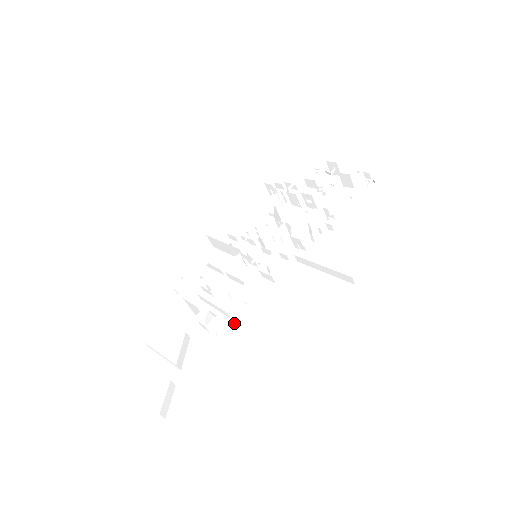
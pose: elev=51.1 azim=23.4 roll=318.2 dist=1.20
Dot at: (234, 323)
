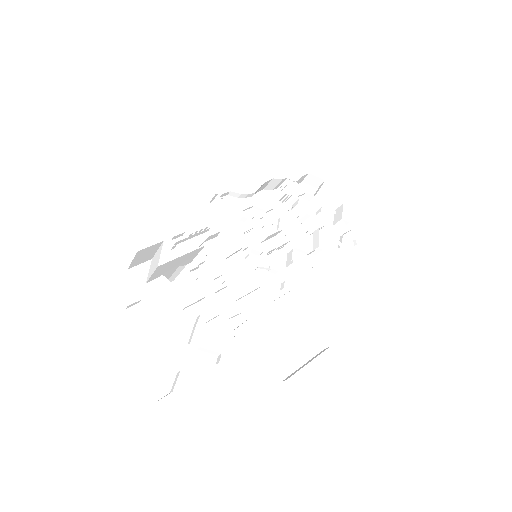
Dot at: (229, 327)
